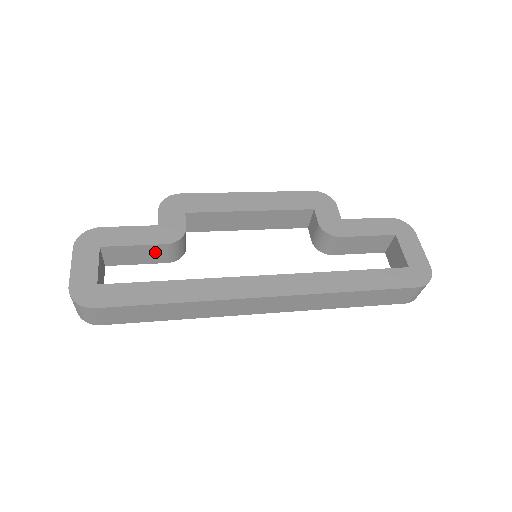
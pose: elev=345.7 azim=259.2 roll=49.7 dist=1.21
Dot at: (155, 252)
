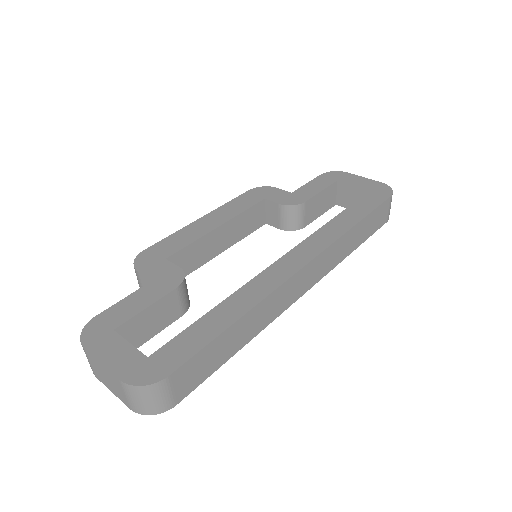
Dot at: (168, 306)
